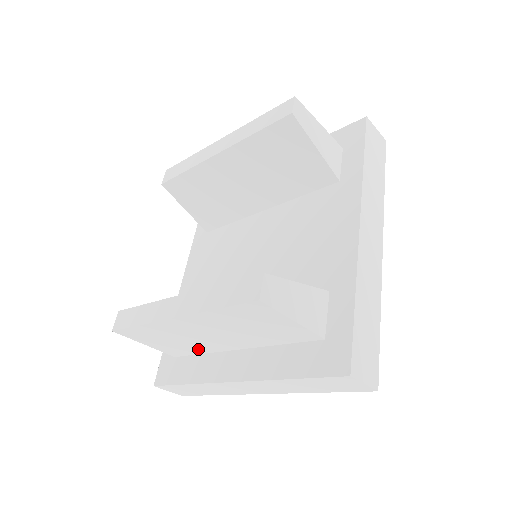
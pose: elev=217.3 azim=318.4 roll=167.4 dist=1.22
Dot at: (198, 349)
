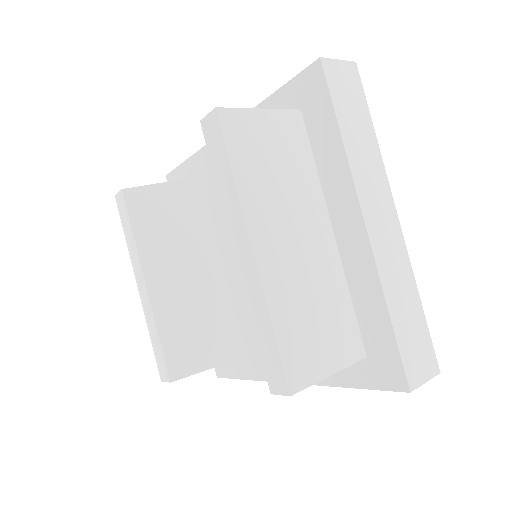
Dot at: occluded
